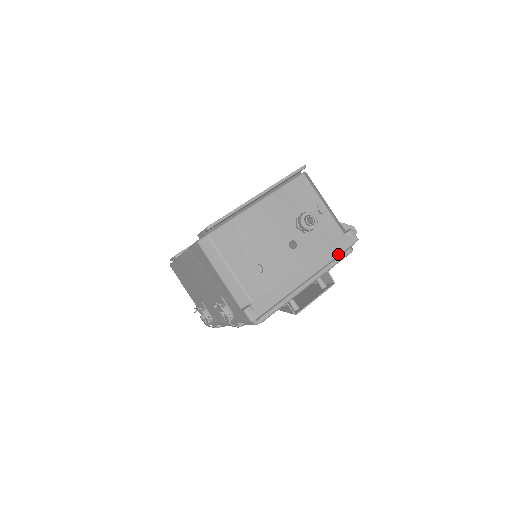
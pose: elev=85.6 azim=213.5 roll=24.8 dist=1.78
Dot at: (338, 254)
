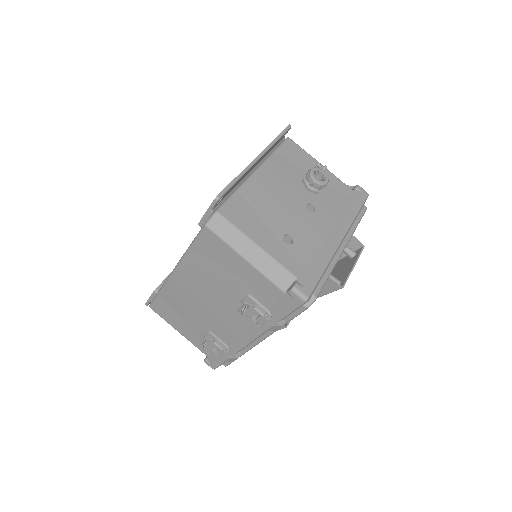
Dot at: (358, 211)
